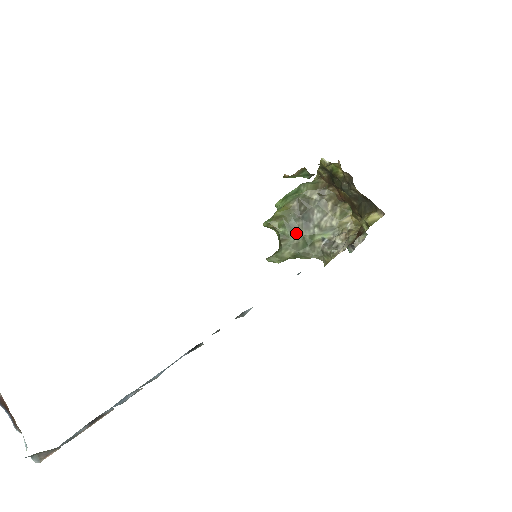
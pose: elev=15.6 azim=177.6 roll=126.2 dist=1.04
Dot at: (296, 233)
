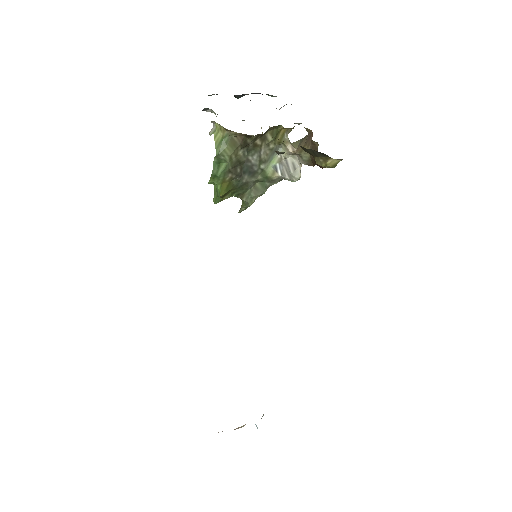
Dot at: (249, 185)
